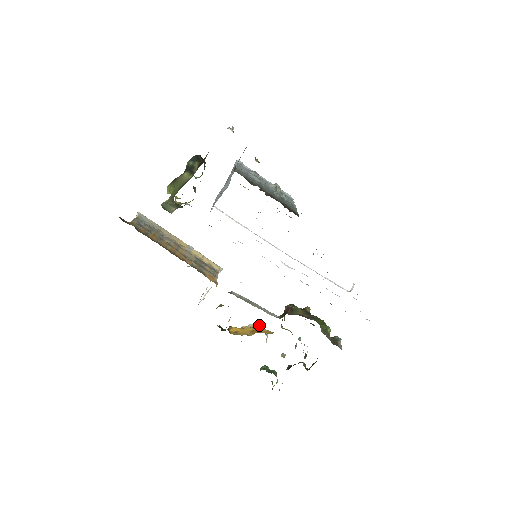
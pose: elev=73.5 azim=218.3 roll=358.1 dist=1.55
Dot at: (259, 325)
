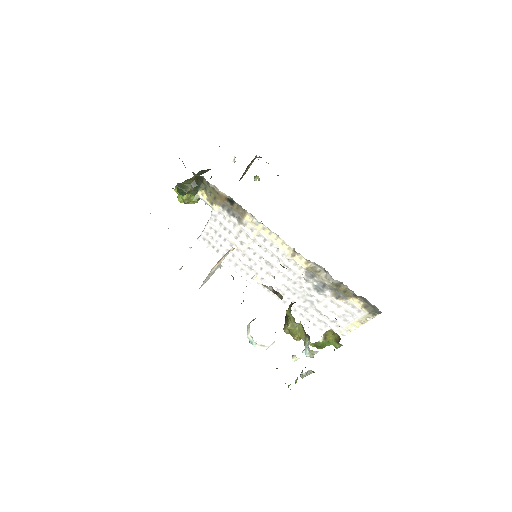
Dot at: occluded
